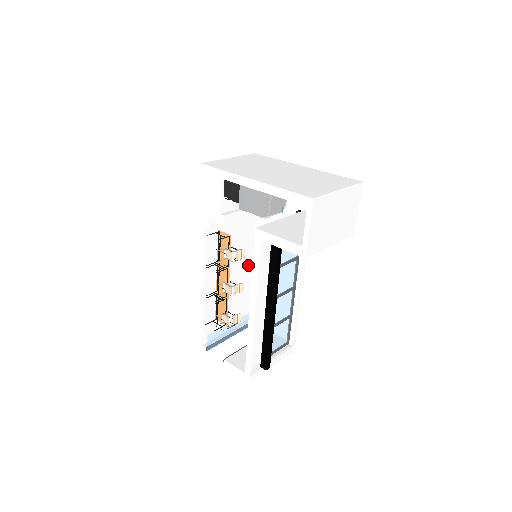
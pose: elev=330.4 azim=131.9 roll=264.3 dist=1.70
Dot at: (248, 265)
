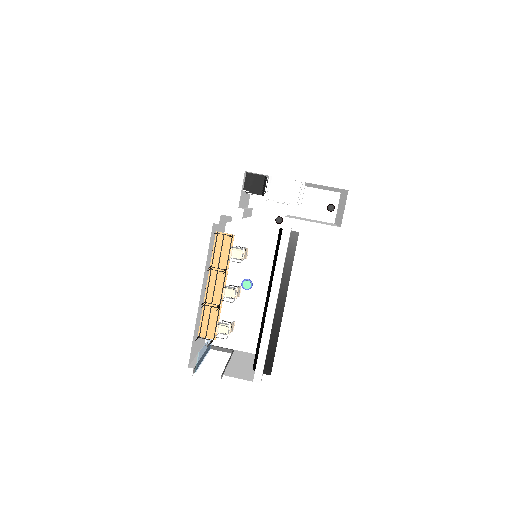
Dot at: occluded
